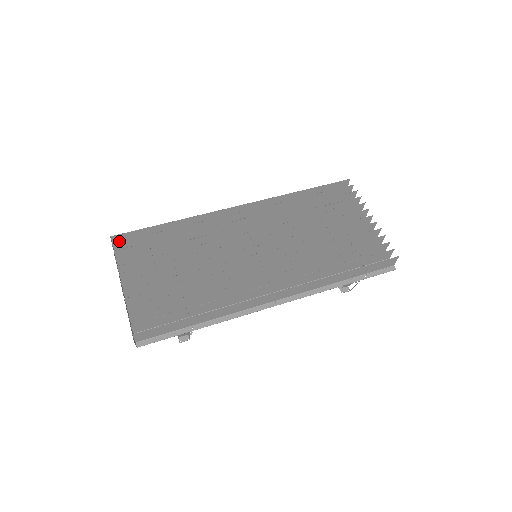
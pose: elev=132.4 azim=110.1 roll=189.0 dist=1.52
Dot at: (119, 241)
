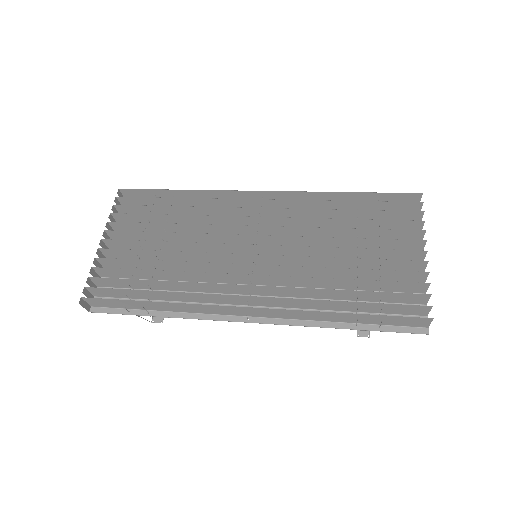
Dot at: (130, 196)
